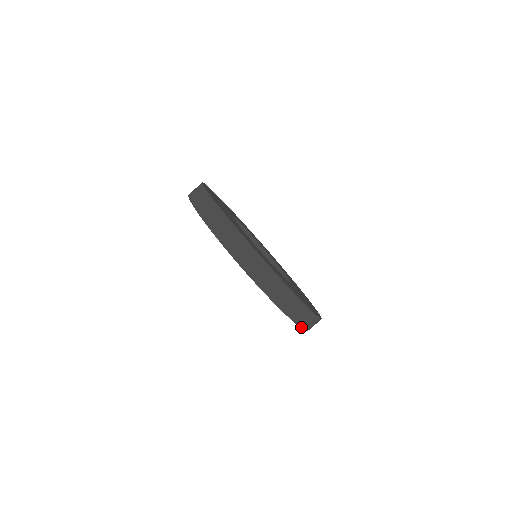
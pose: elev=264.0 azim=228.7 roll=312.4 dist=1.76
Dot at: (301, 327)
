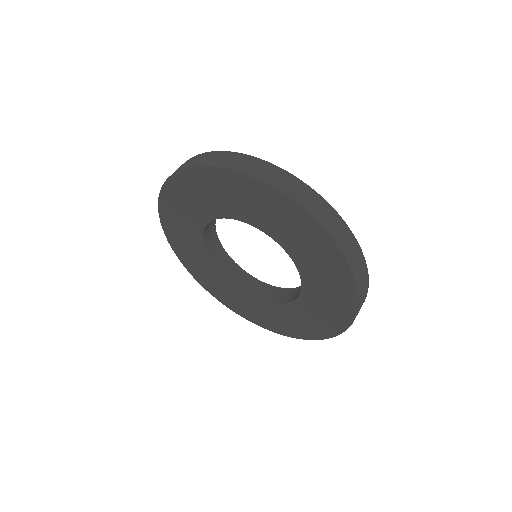
Dot at: (298, 204)
